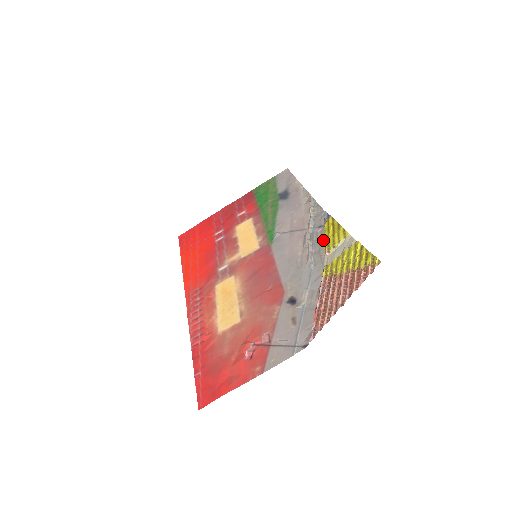
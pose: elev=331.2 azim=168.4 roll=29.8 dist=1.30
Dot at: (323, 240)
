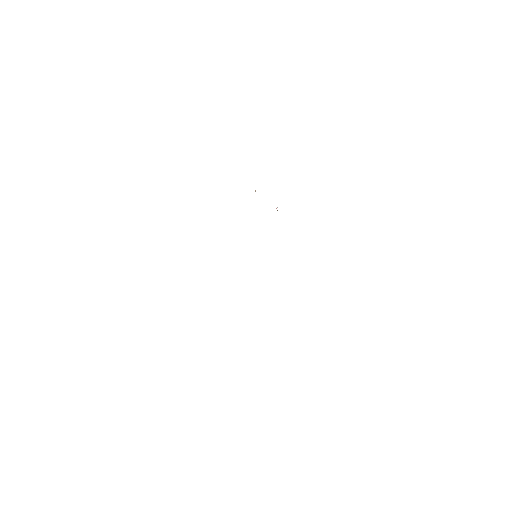
Dot at: occluded
